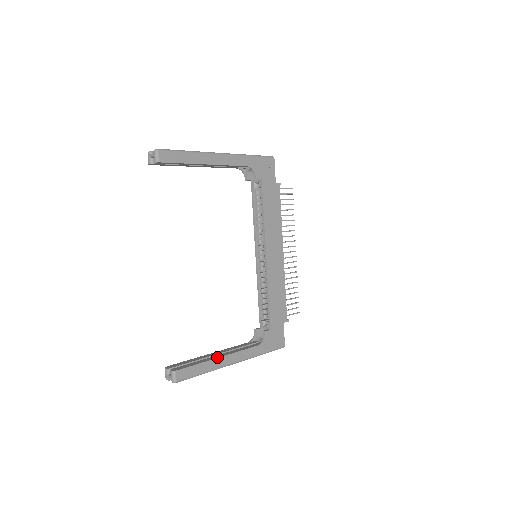
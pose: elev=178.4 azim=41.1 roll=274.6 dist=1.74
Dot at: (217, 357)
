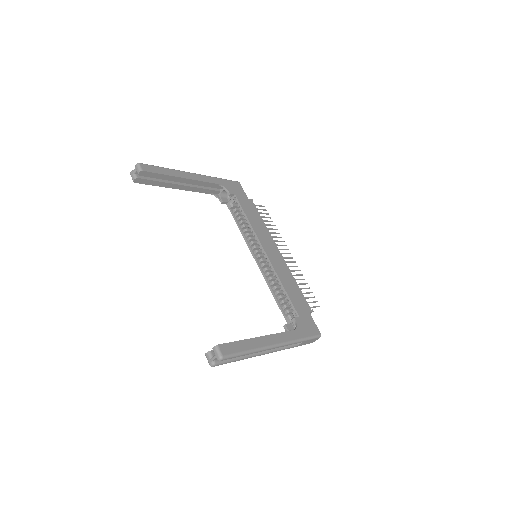
Dot at: (256, 337)
